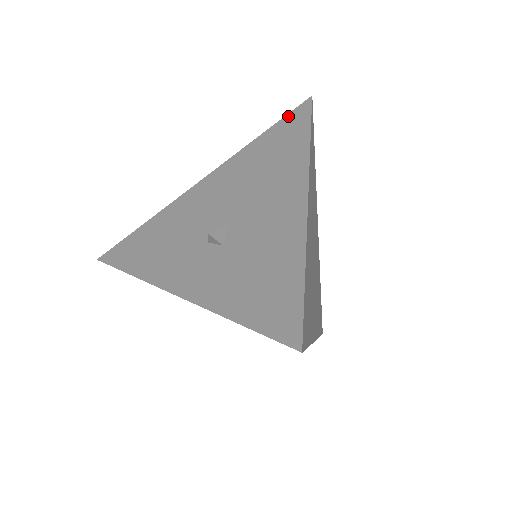
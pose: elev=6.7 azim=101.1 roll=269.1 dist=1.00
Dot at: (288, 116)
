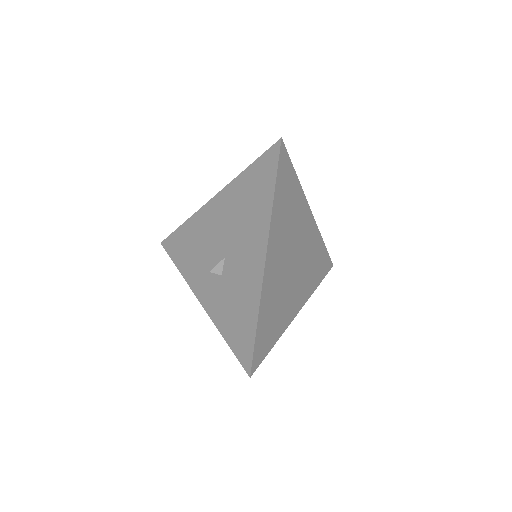
Dot at: (264, 156)
